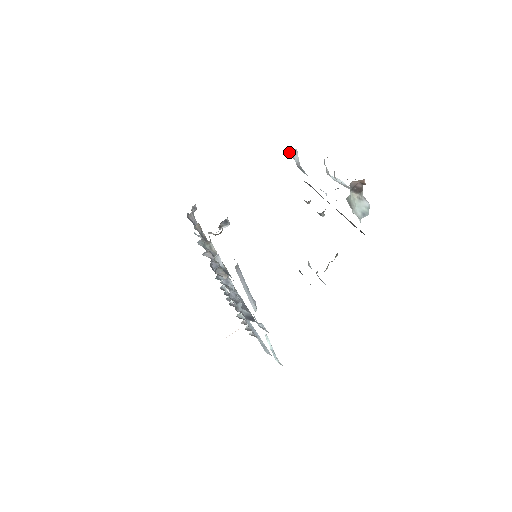
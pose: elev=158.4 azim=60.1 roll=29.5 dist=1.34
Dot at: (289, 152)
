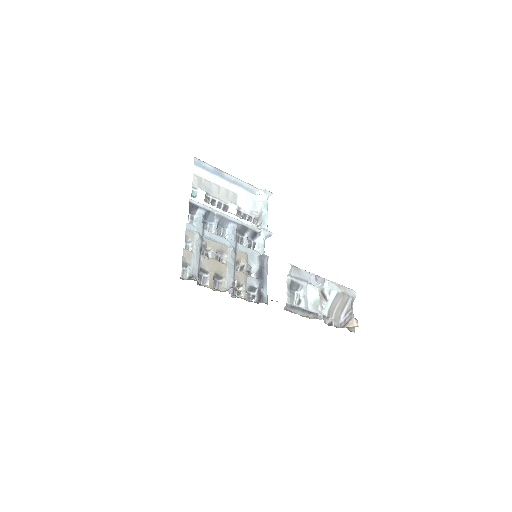
Dot at: occluded
